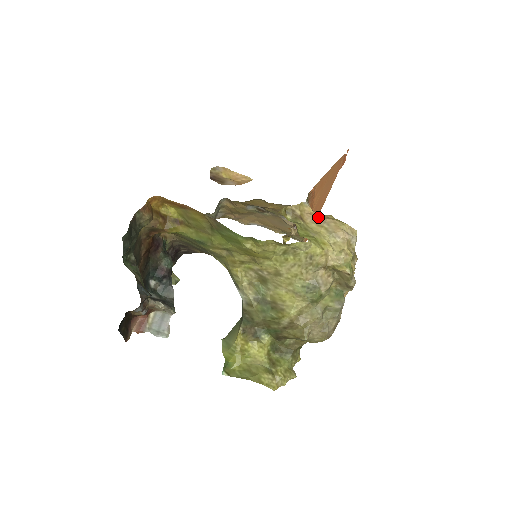
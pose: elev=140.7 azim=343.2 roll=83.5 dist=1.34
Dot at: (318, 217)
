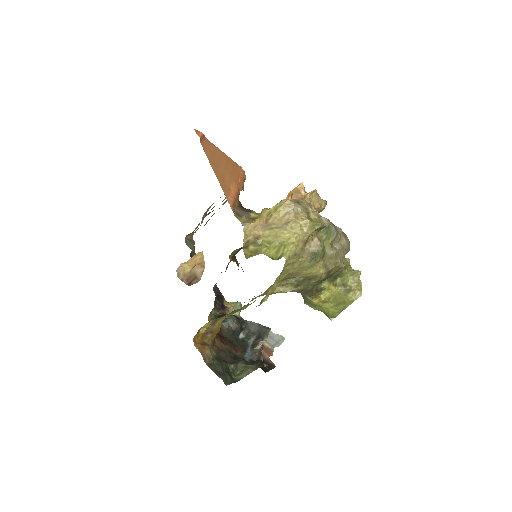
Dot at: (262, 224)
